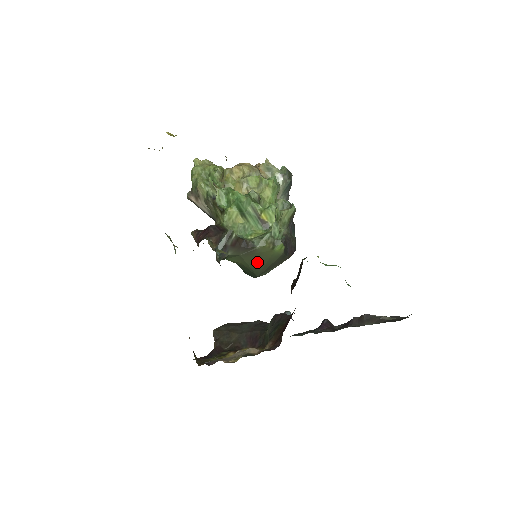
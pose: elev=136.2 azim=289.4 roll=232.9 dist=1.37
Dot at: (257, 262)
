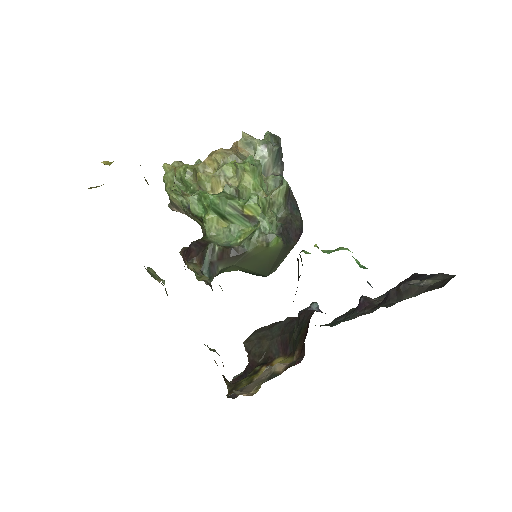
Dot at: (258, 264)
